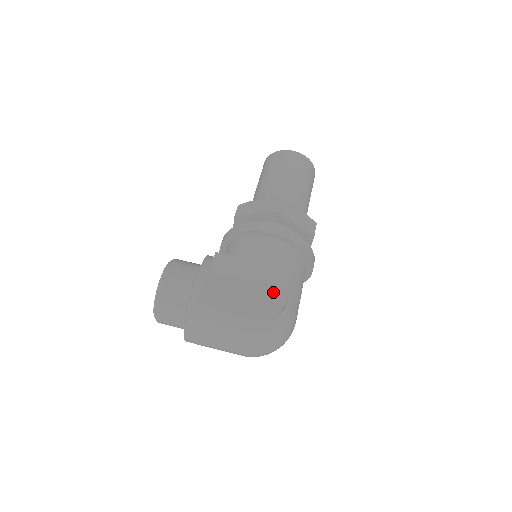
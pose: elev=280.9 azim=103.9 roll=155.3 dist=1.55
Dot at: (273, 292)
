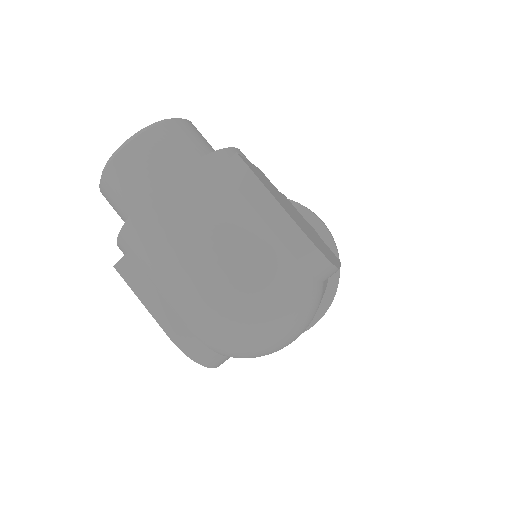
Dot at: (323, 248)
